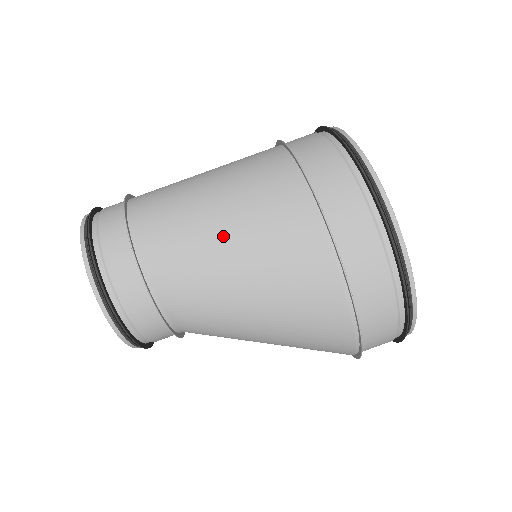
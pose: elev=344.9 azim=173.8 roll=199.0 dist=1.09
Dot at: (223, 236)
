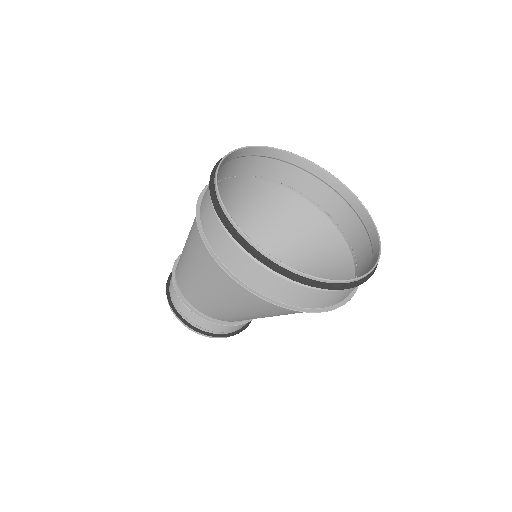
Dot at: (186, 256)
